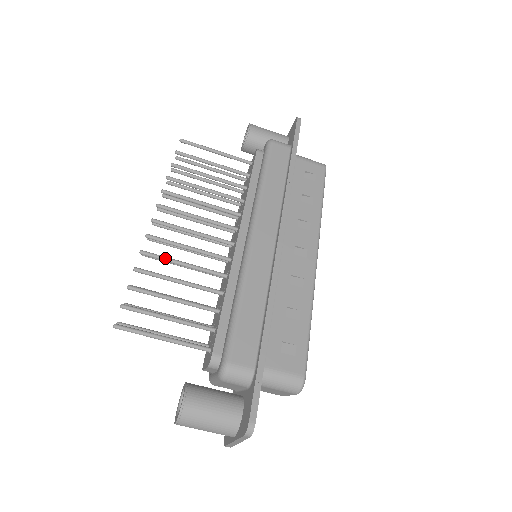
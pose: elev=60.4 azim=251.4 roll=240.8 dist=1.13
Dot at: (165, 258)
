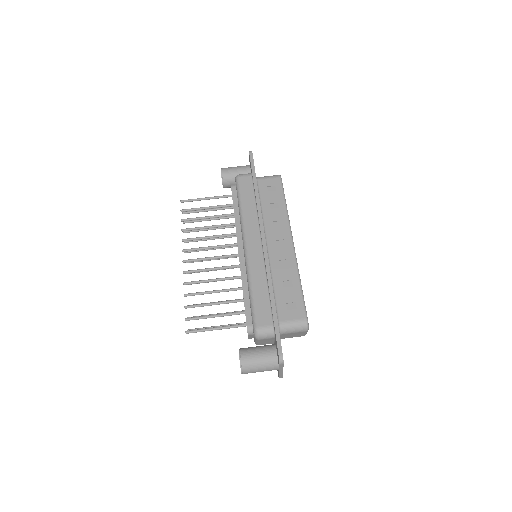
Dot at: (199, 281)
